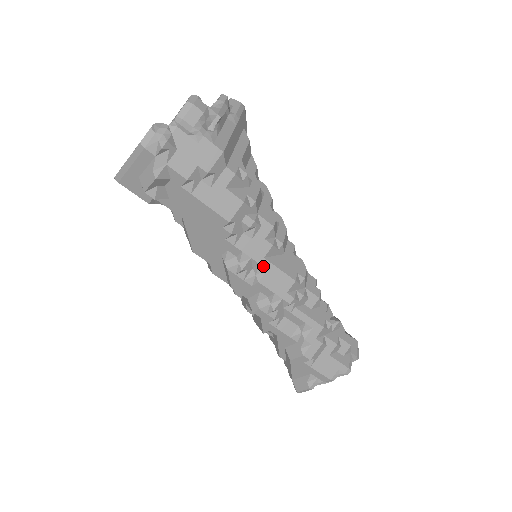
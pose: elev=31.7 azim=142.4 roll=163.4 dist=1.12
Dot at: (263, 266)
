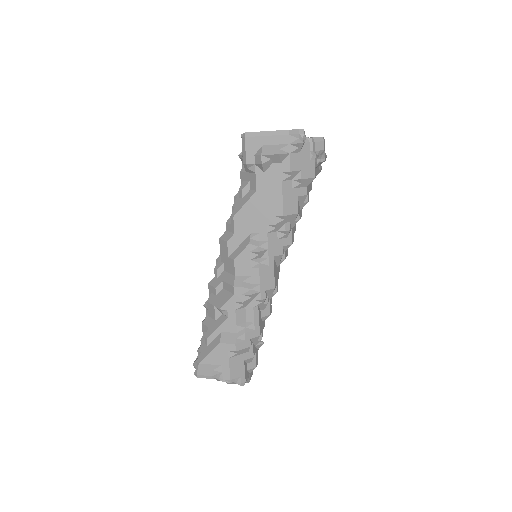
Dot at: (269, 261)
